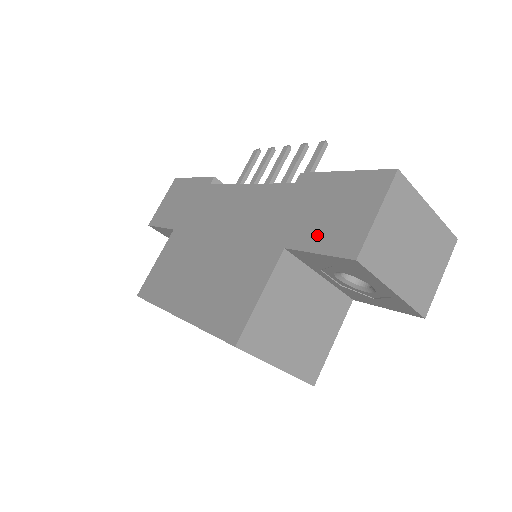
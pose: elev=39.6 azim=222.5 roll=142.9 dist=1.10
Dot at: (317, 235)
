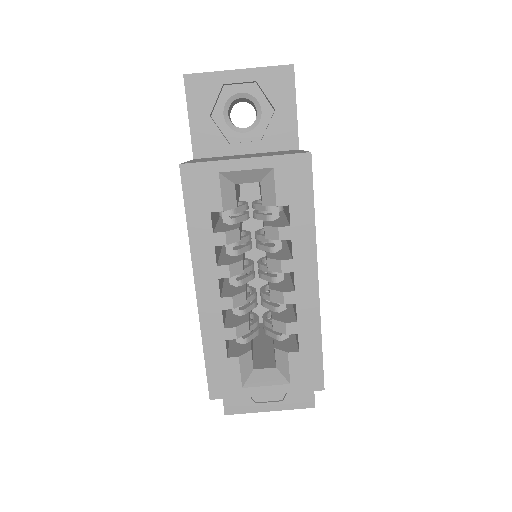
Dot at: occluded
